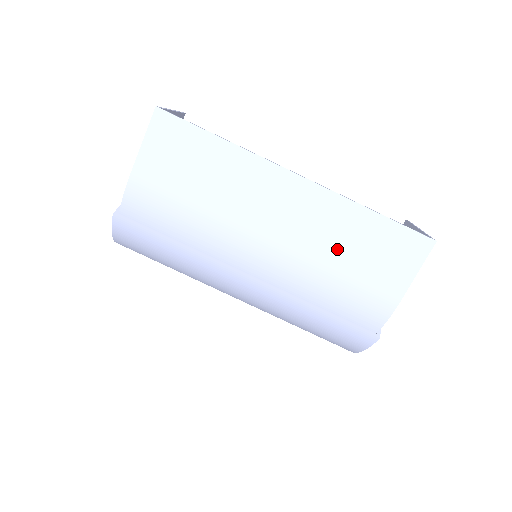
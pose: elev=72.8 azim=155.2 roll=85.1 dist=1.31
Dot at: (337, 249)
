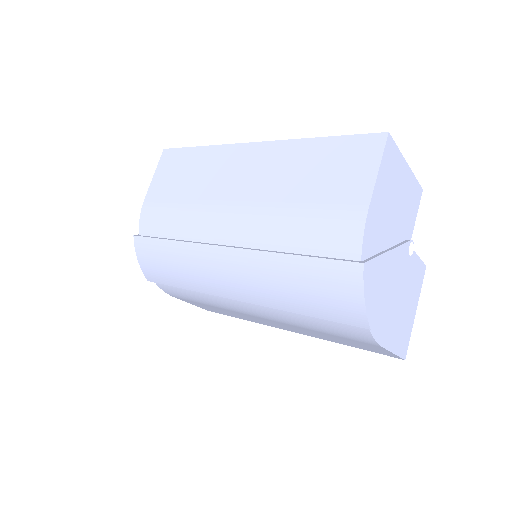
Dot at: (293, 183)
